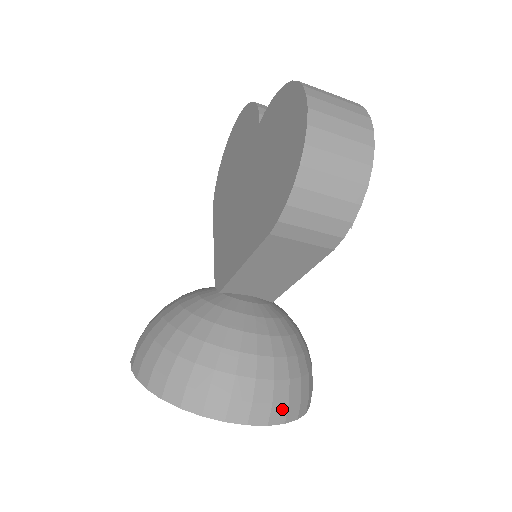
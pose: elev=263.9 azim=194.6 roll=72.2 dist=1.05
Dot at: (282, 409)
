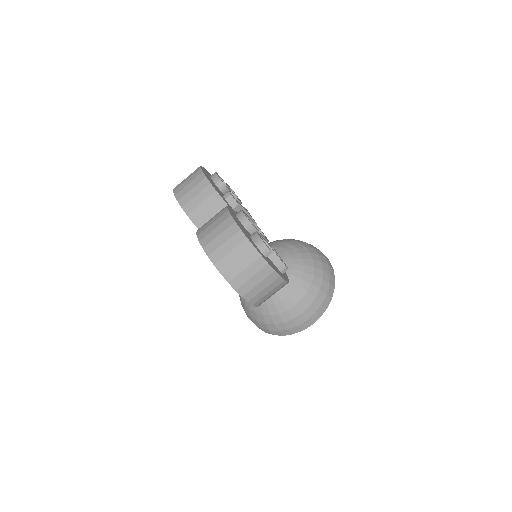
Dot at: (322, 308)
